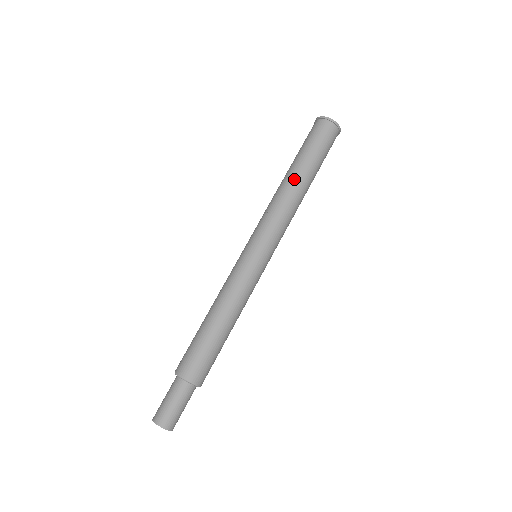
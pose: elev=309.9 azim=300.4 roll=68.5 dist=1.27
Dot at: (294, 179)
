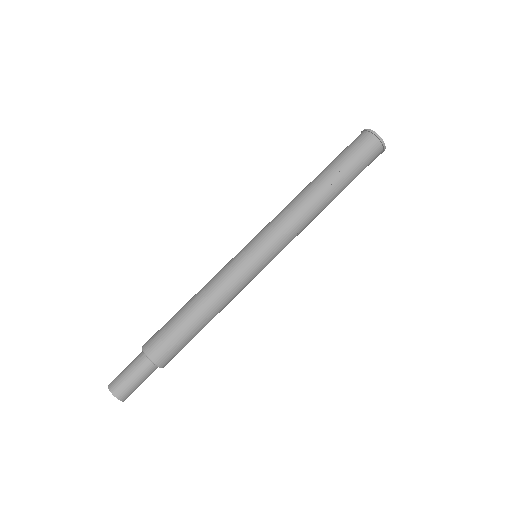
Dot at: (308, 184)
